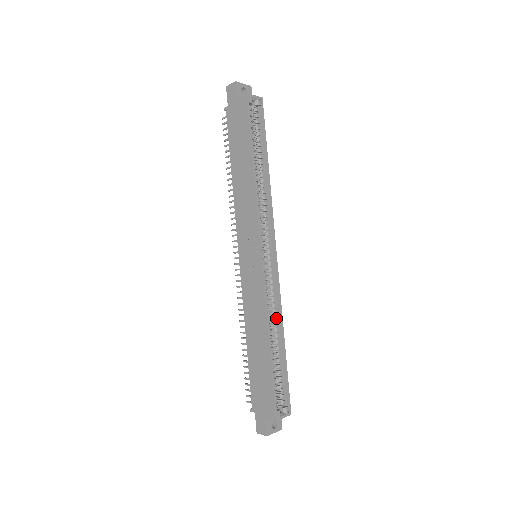
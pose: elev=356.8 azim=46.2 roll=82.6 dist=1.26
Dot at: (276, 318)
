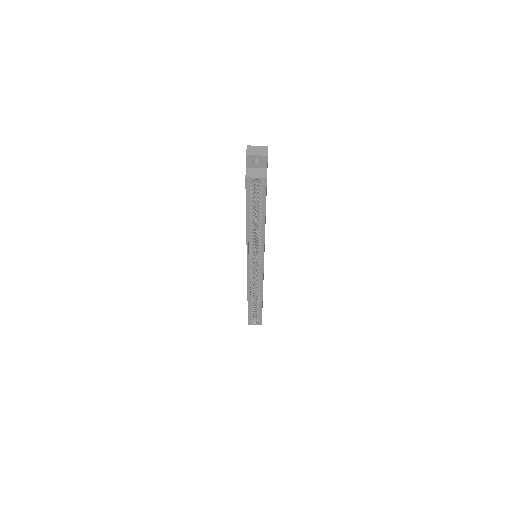
Dot at: (260, 291)
